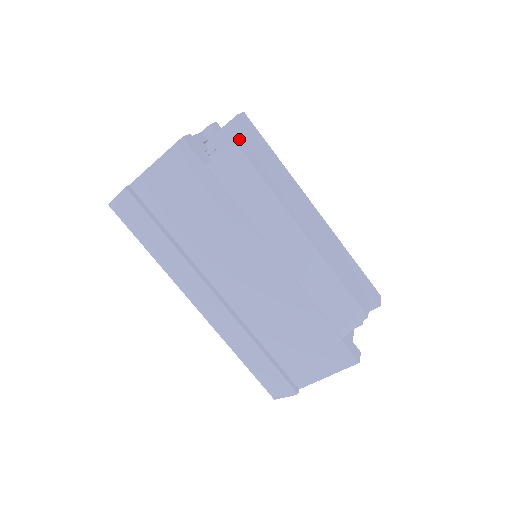
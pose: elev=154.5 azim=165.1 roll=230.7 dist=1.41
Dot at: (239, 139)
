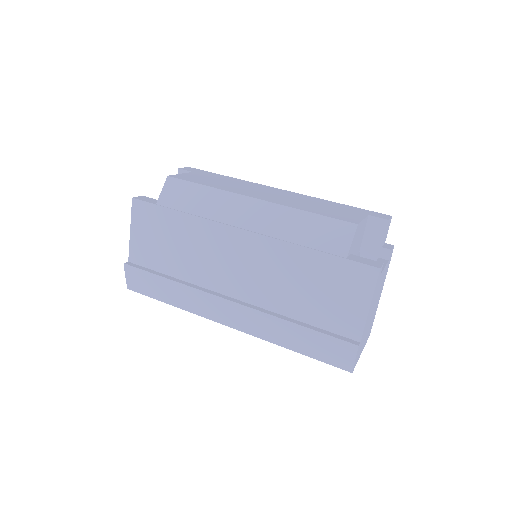
Dot at: (175, 175)
